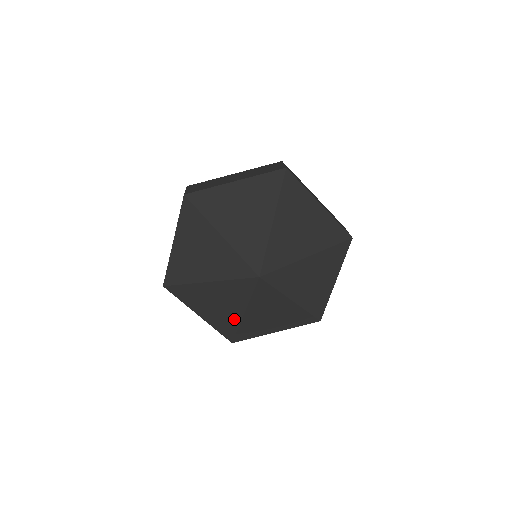
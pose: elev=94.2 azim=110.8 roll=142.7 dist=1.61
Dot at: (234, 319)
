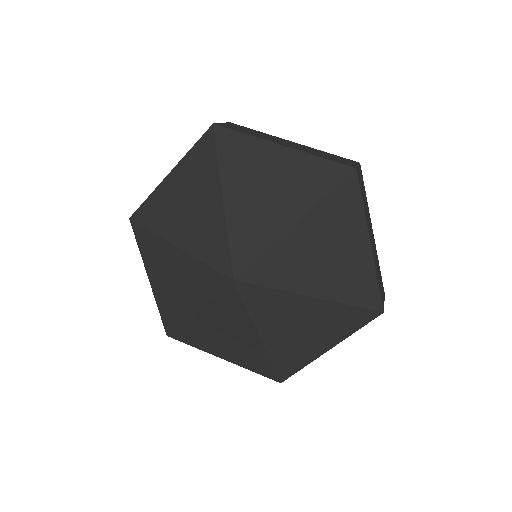
Dot at: (257, 350)
